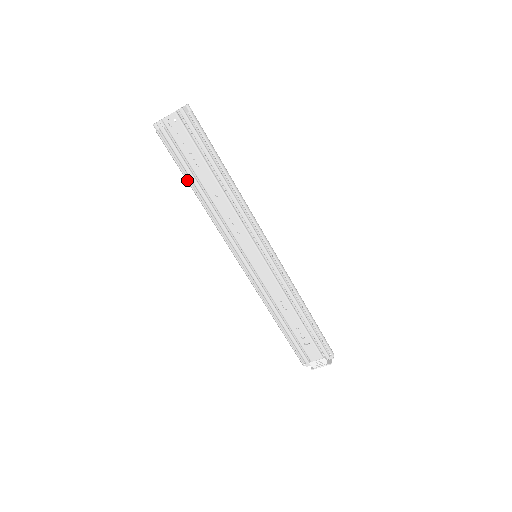
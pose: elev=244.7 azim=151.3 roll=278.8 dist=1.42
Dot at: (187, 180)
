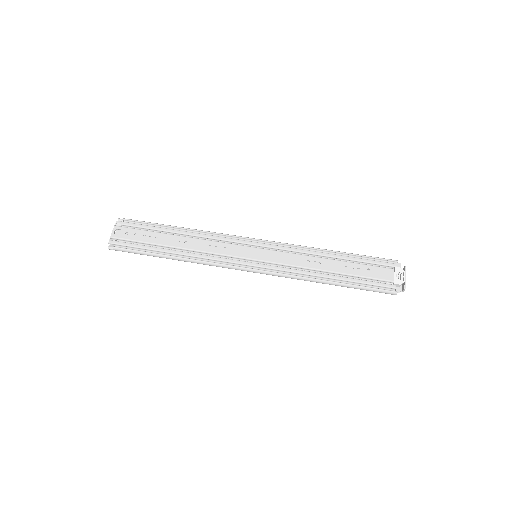
Dot at: (159, 255)
